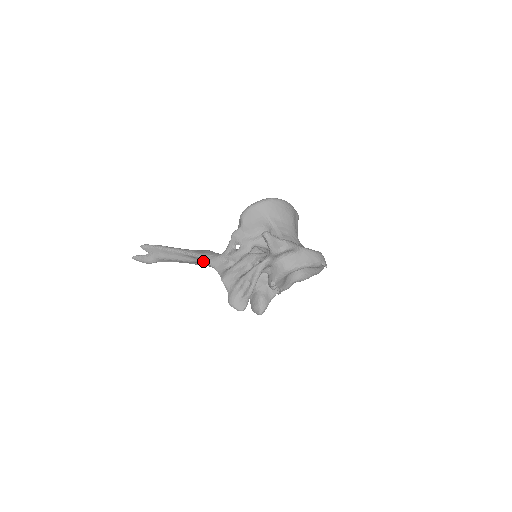
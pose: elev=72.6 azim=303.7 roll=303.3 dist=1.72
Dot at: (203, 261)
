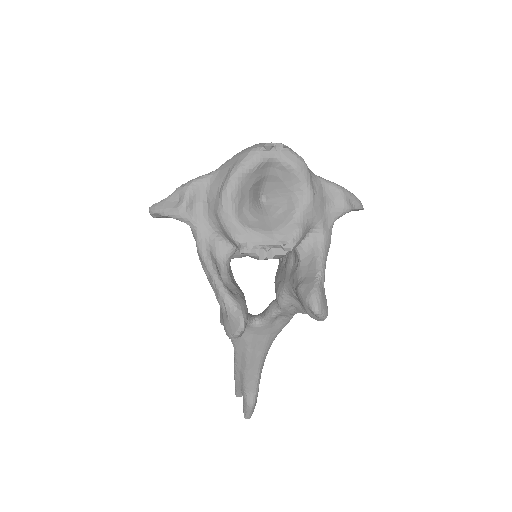
Dot at: (248, 335)
